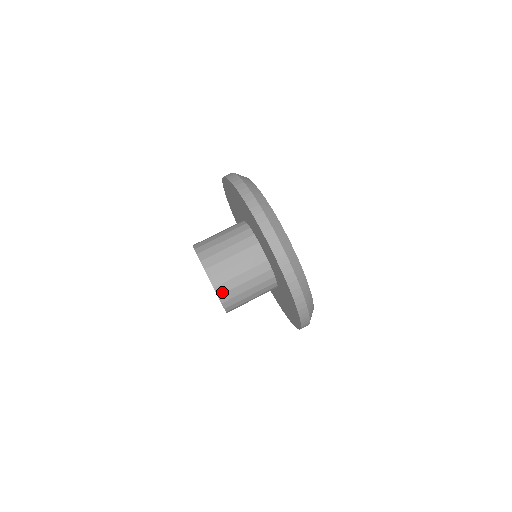
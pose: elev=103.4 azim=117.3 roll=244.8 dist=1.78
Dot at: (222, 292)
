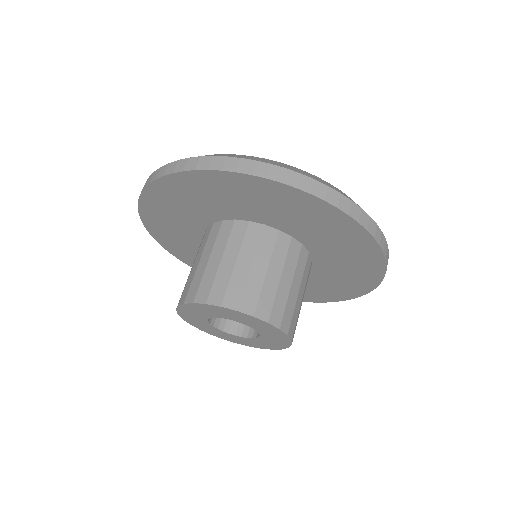
Dot at: (267, 313)
